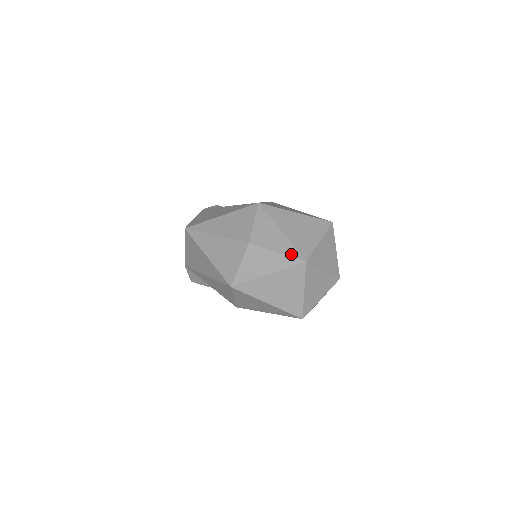
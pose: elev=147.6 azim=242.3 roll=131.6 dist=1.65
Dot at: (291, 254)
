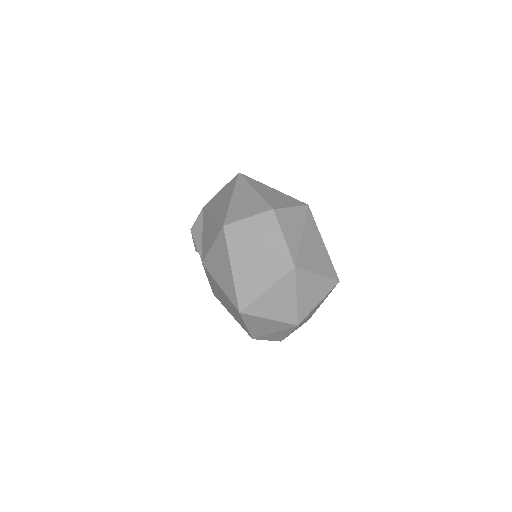
Dot at: (291, 250)
